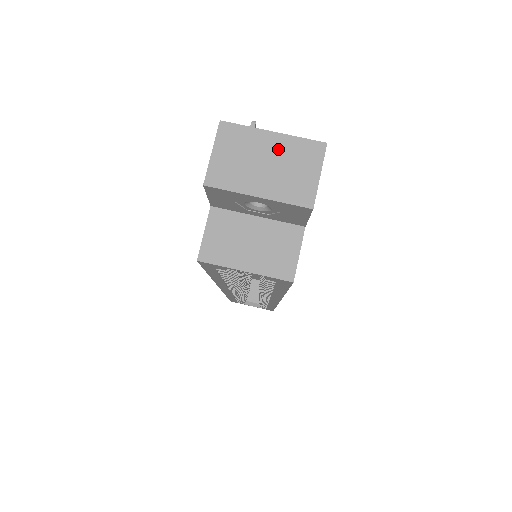
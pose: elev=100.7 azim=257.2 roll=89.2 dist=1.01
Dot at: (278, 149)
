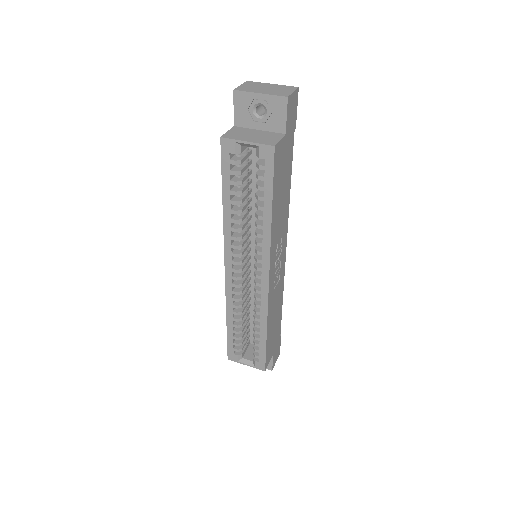
Dot at: (274, 87)
